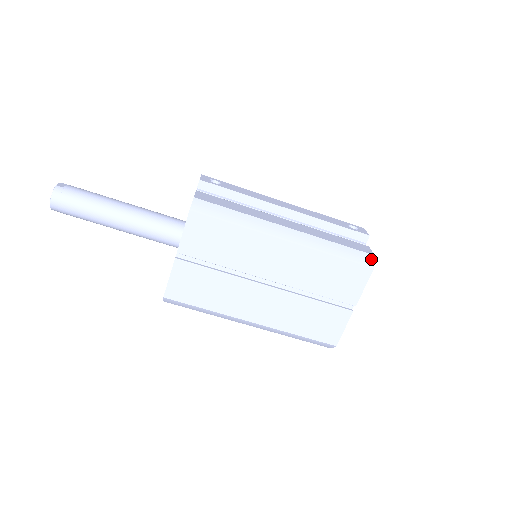
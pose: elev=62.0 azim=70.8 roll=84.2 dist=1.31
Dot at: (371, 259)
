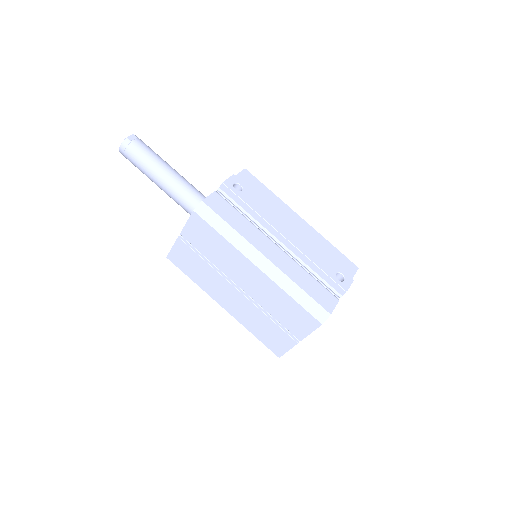
Dot at: (325, 316)
